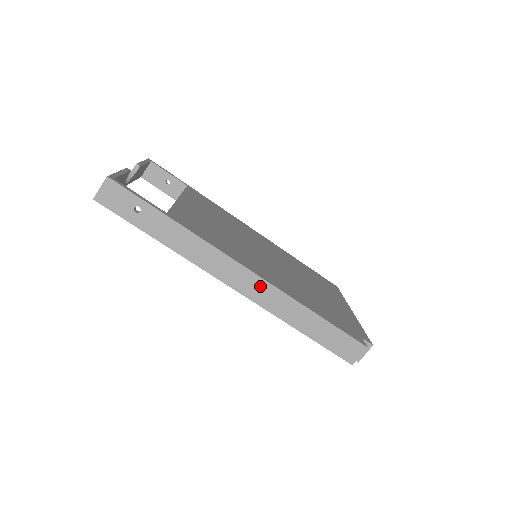
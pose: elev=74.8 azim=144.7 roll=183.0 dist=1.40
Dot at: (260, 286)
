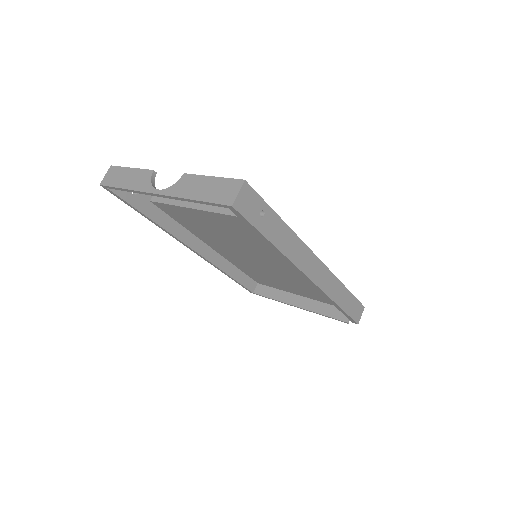
Dot at: (324, 273)
